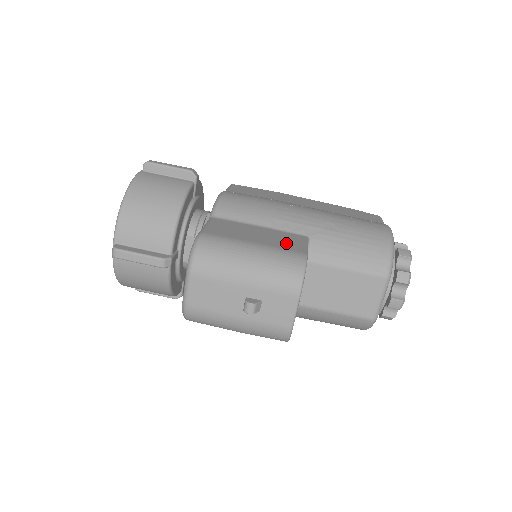
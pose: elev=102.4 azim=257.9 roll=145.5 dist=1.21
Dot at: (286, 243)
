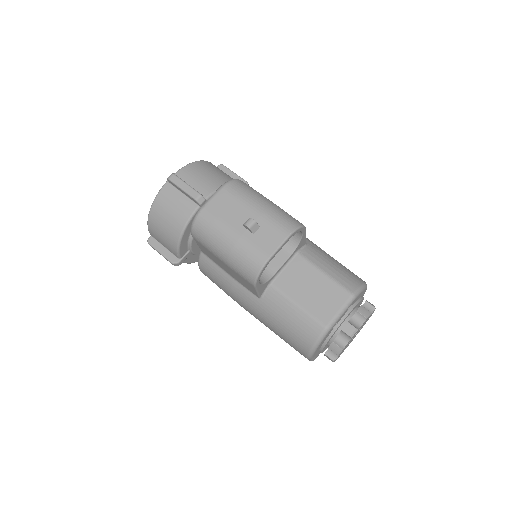
Dot at: occluded
